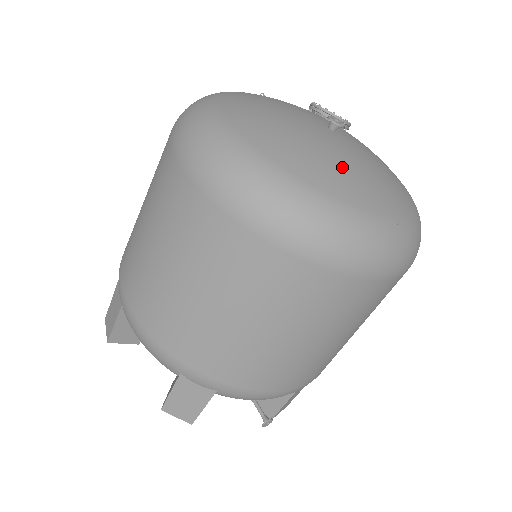
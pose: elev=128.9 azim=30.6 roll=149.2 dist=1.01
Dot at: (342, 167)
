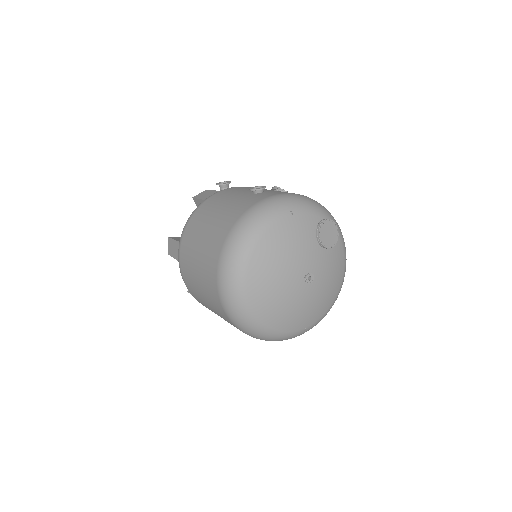
Dot at: (291, 314)
